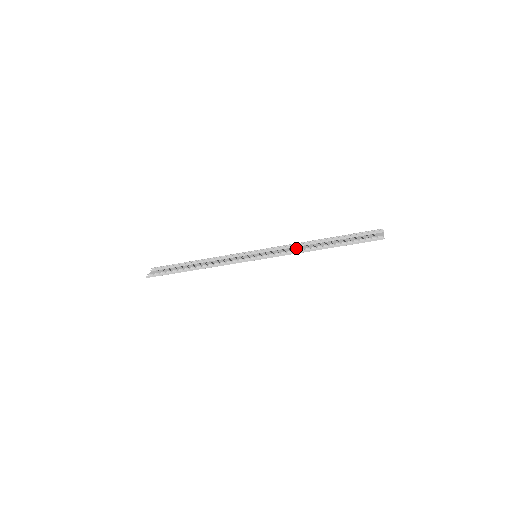
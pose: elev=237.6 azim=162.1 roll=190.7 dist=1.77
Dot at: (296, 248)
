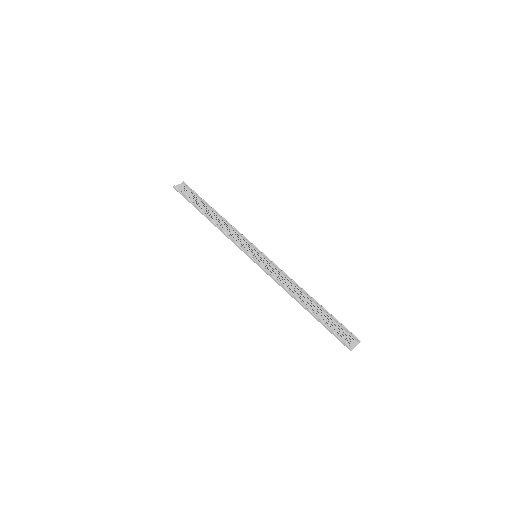
Dot at: (288, 282)
